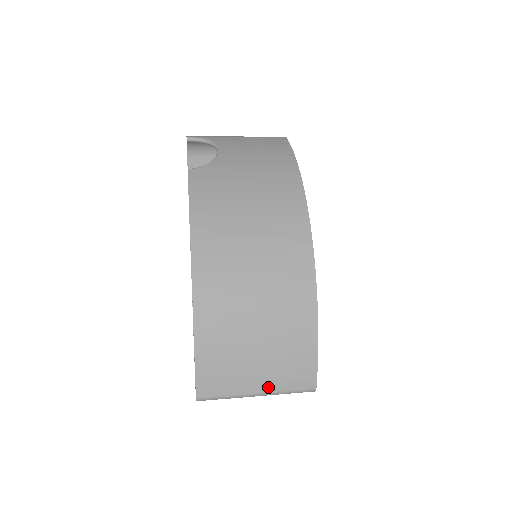
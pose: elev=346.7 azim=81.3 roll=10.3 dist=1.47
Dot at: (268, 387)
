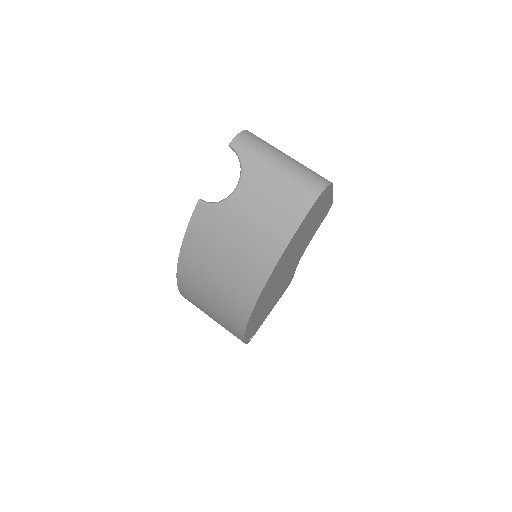
Dot at: occluded
